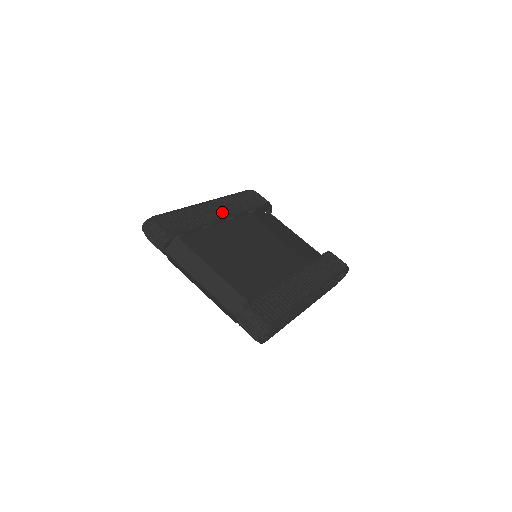
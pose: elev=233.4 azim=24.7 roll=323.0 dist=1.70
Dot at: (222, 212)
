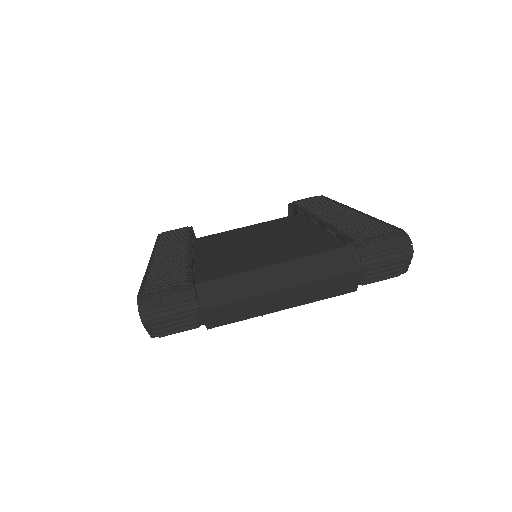
Dot at: (179, 250)
